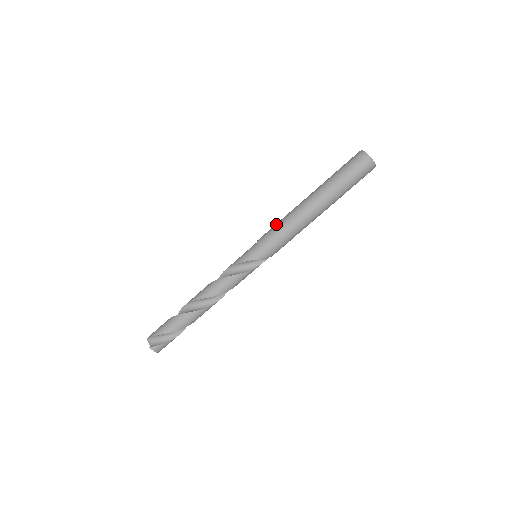
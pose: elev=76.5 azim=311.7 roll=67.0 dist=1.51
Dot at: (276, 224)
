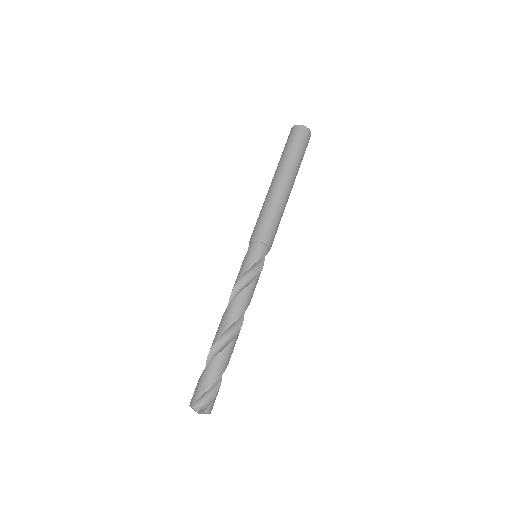
Dot at: (261, 216)
